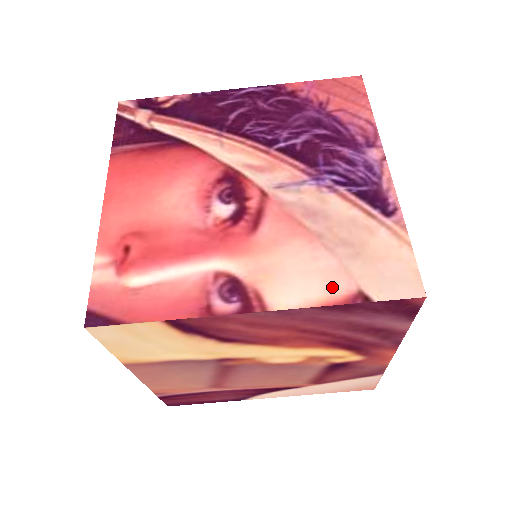
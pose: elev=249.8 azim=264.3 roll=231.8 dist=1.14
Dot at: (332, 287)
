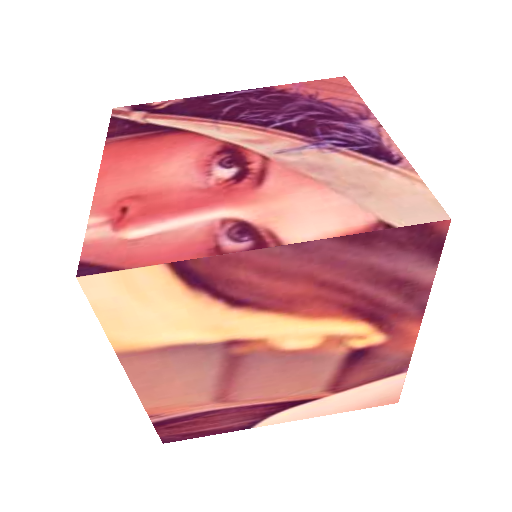
Dot at: (349, 220)
